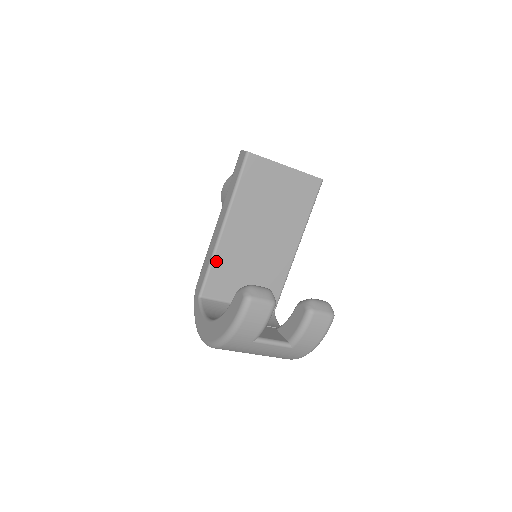
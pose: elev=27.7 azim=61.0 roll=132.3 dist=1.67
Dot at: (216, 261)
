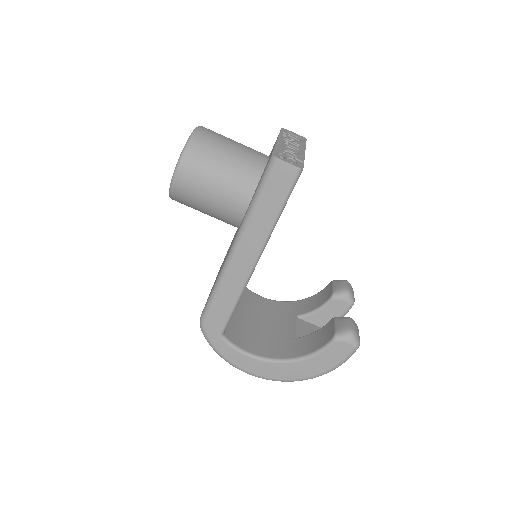
Dot at: (241, 295)
